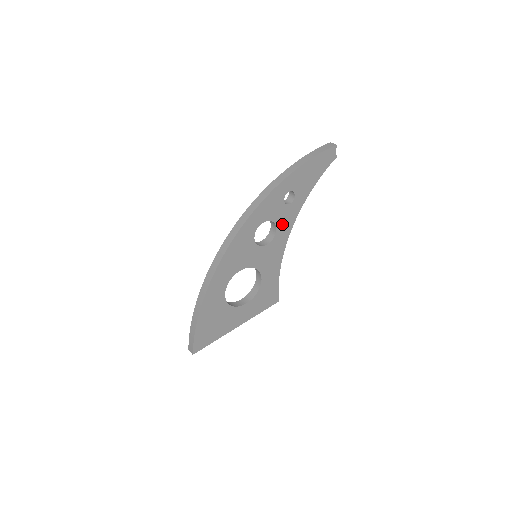
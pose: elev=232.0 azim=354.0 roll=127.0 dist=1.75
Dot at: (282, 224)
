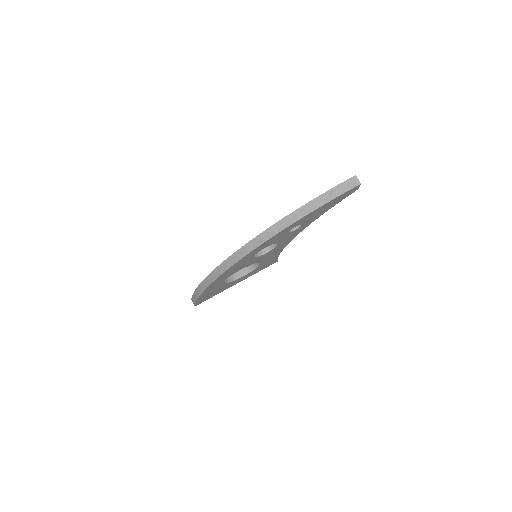
Dot at: (285, 239)
